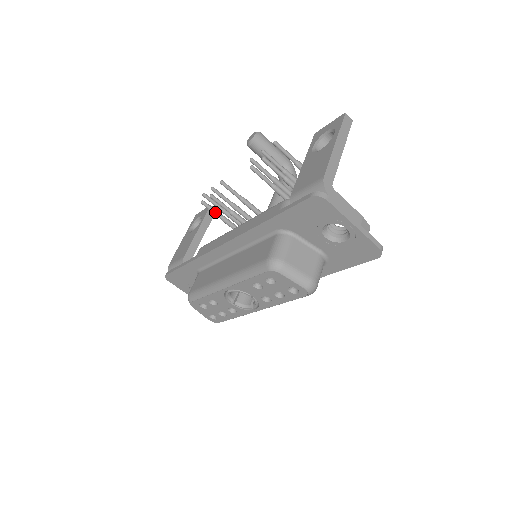
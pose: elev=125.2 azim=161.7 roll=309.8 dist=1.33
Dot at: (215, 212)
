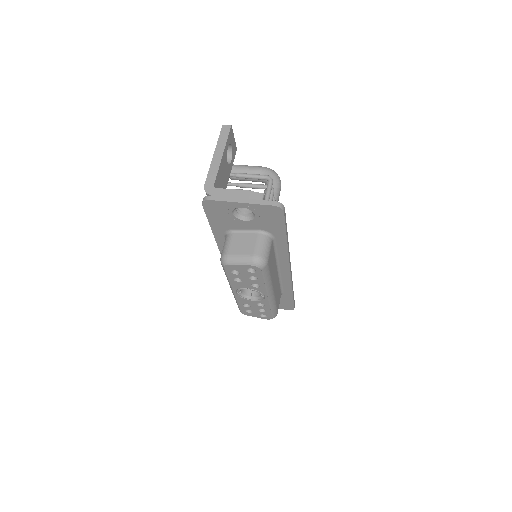
Dot at: occluded
